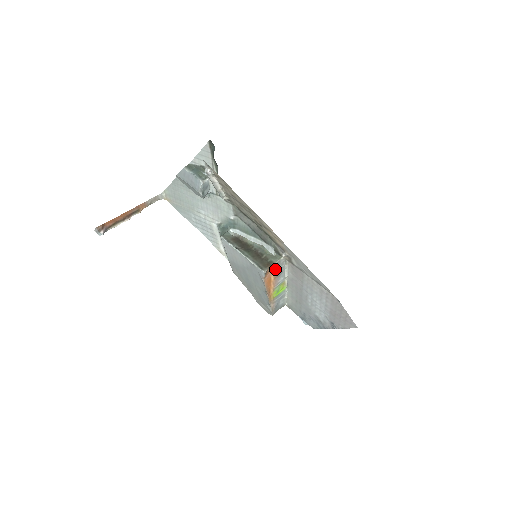
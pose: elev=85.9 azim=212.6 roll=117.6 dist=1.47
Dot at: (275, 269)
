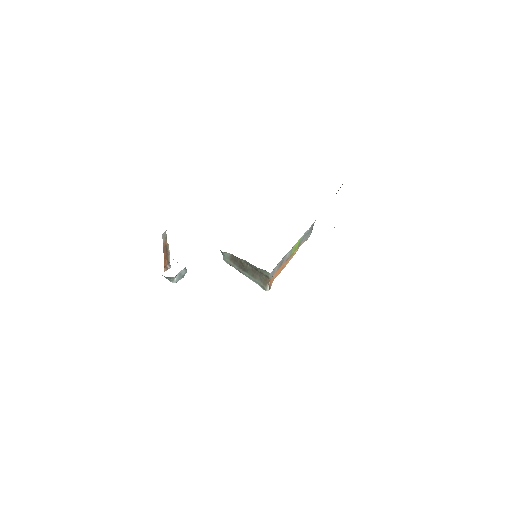
Dot at: (274, 273)
